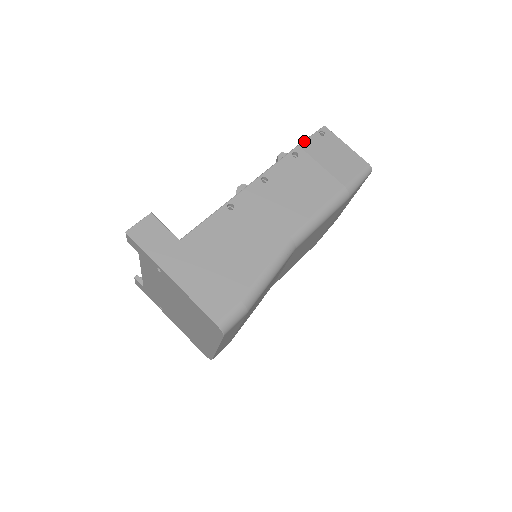
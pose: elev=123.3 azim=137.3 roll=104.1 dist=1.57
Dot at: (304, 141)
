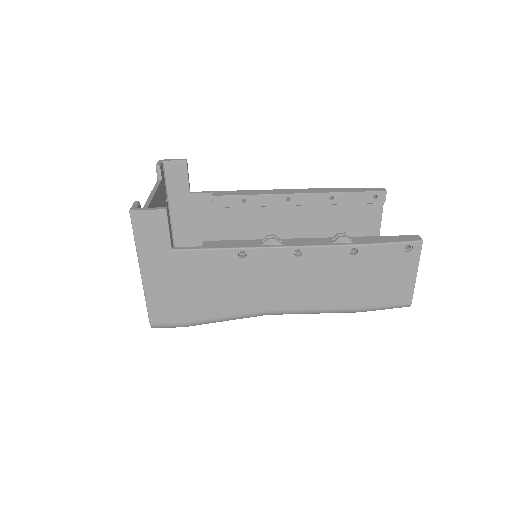
Dot at: (380, 244)
